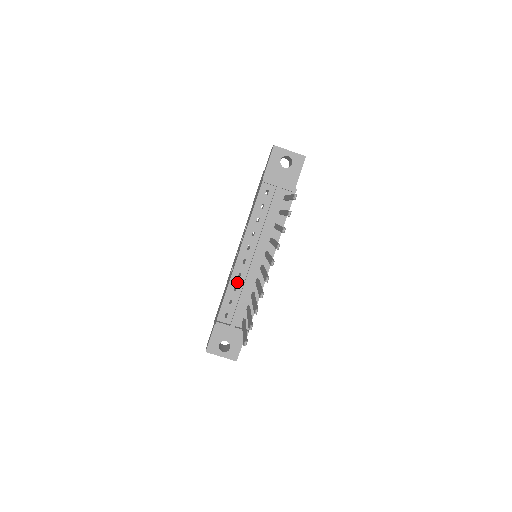
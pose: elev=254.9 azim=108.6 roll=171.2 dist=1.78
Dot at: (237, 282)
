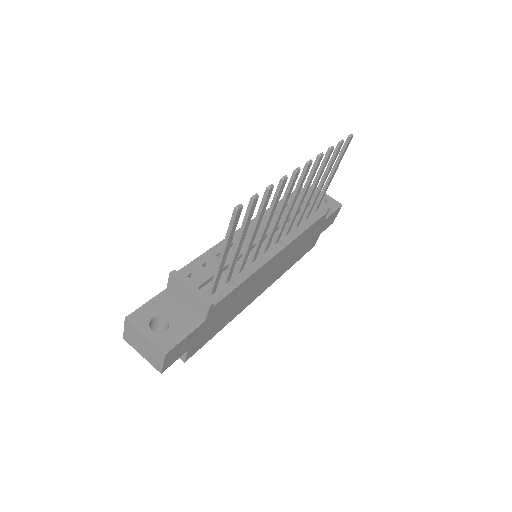
Dot at: occluded
